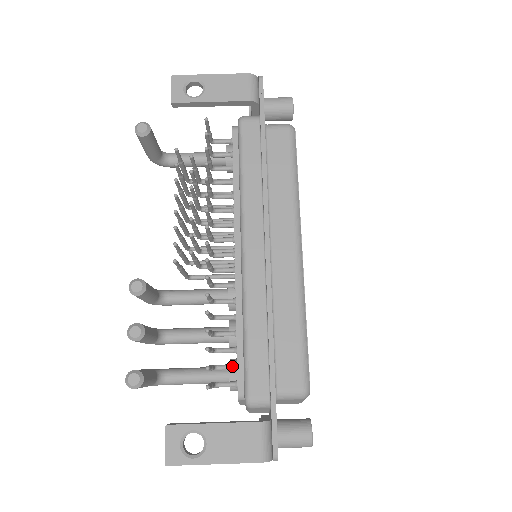
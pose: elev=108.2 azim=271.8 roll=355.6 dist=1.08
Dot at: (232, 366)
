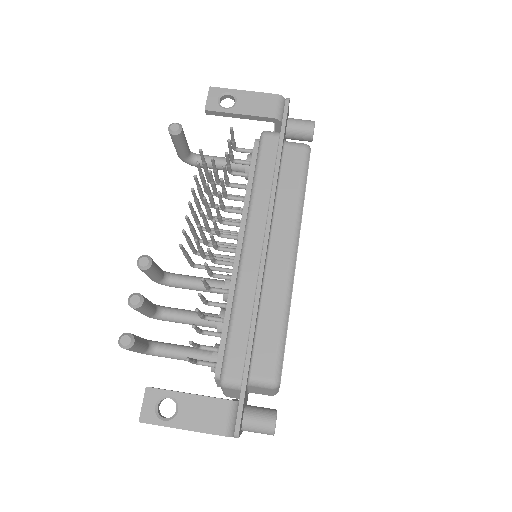
Dot at: (215, 348)
